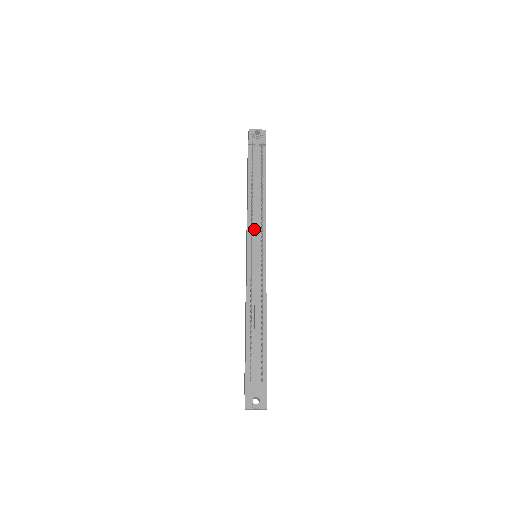
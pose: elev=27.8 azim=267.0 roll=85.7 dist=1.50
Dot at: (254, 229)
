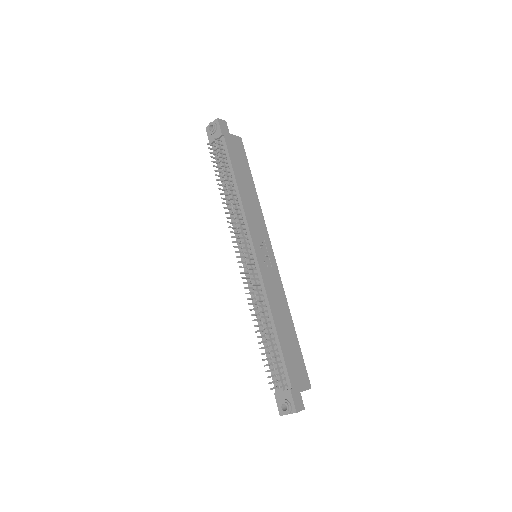
Dot at: occluded
